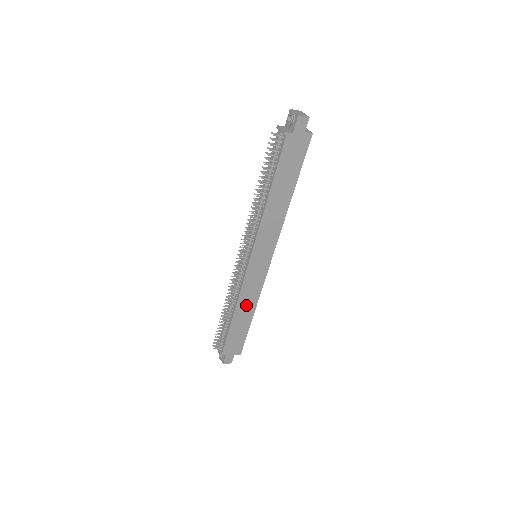
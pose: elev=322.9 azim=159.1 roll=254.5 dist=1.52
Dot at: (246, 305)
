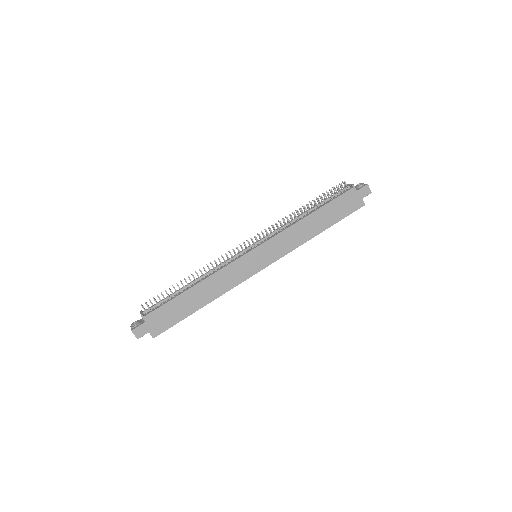
Dot at: (211, 288)
